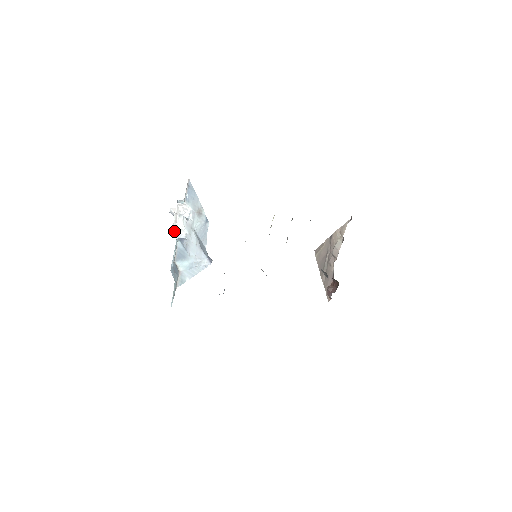
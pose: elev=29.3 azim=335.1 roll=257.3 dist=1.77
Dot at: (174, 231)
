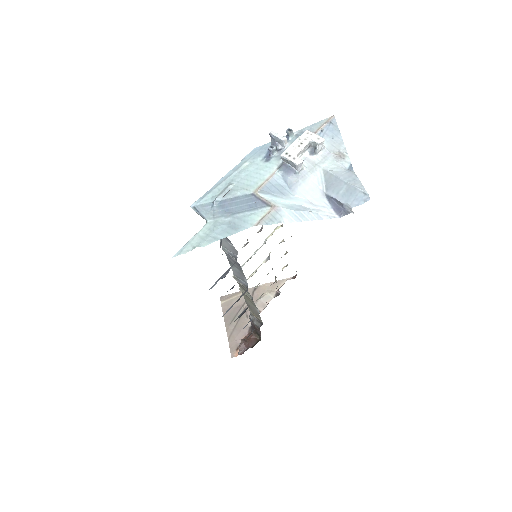
Dot at: (291, 155)
